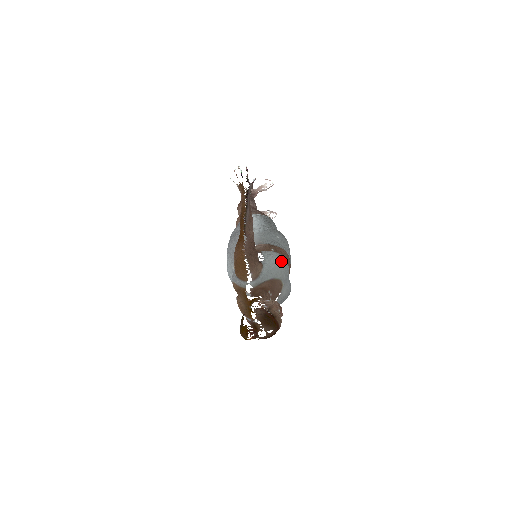
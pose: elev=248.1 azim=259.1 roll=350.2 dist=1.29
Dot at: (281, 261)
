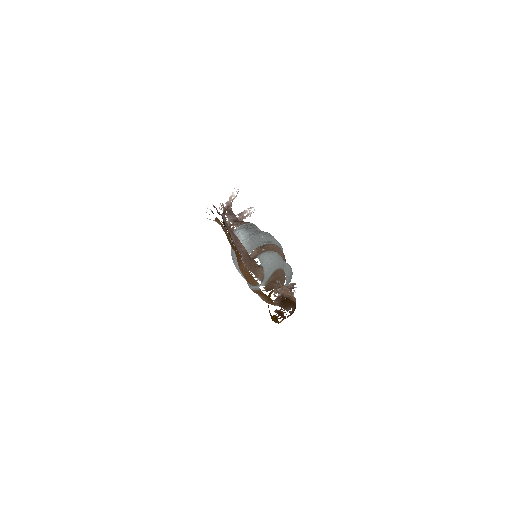
Dot at: (273, 256)
